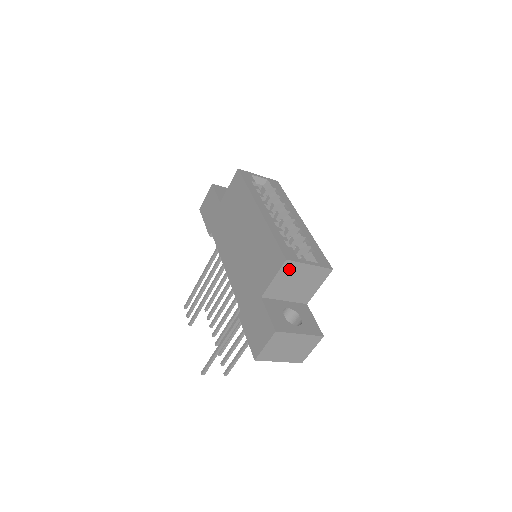
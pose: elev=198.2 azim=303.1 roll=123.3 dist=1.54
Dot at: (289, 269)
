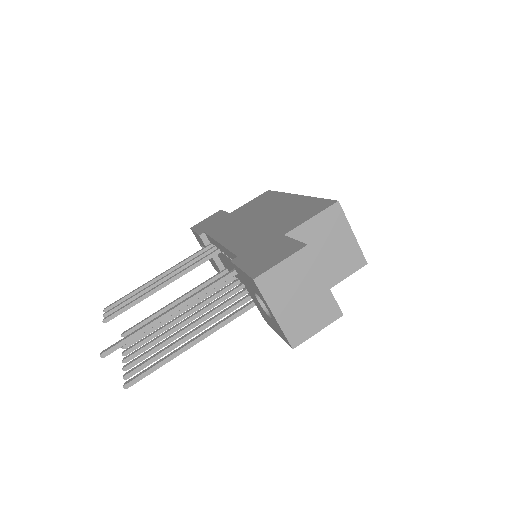
Dot at: (333, 219)
